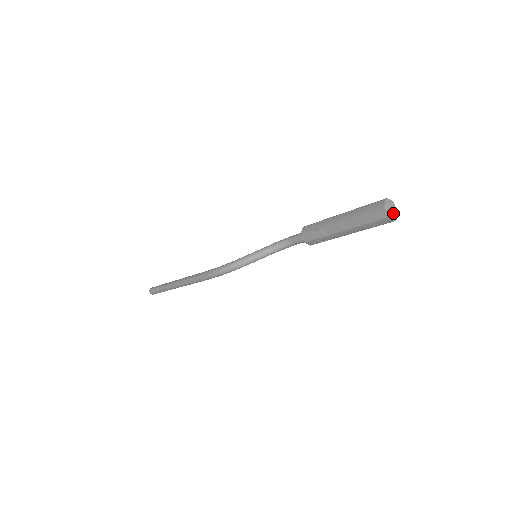
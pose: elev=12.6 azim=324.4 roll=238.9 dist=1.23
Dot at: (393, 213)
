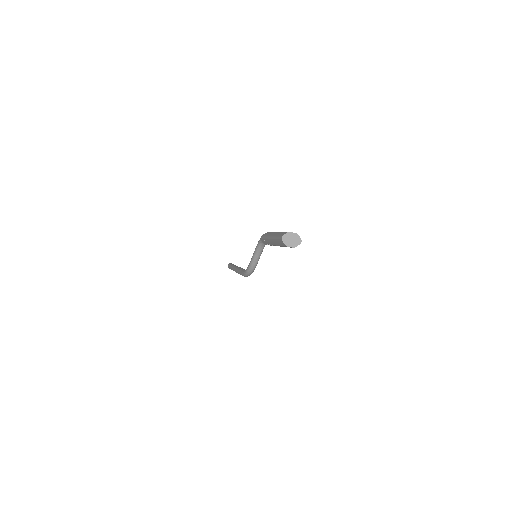
Dot at: (295, 239)
